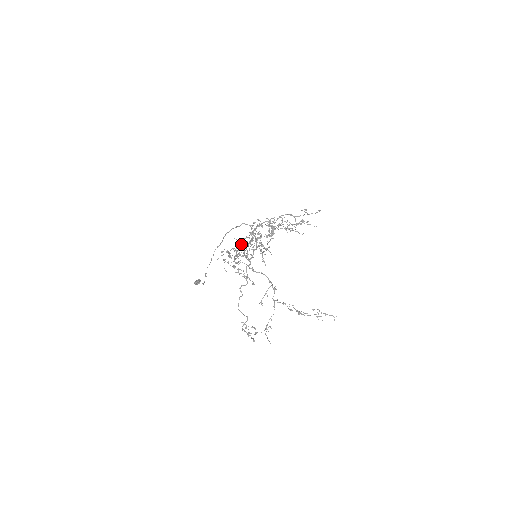
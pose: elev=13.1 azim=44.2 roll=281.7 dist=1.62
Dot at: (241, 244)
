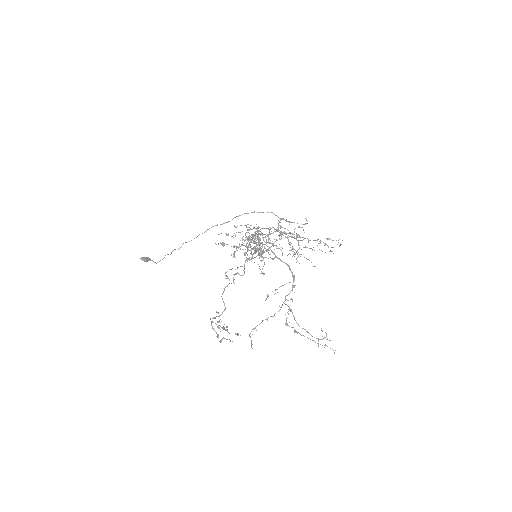
Dot at: occluded
